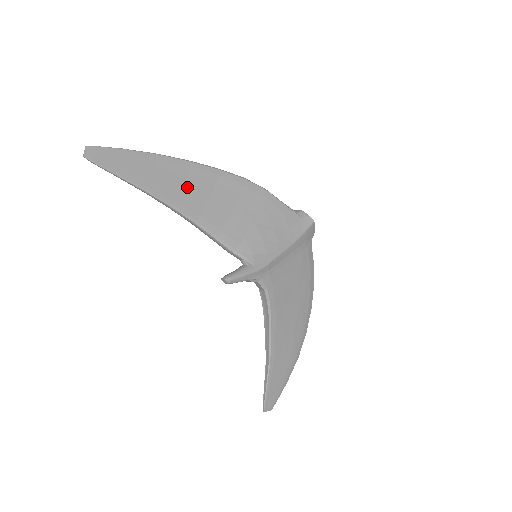
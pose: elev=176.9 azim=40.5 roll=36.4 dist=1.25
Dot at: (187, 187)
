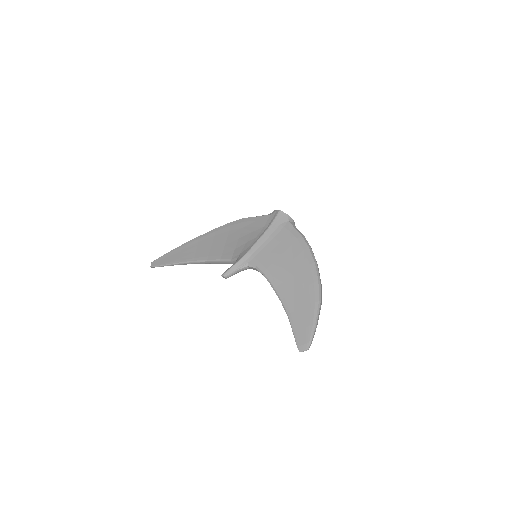
Dot at: (199, 248)
